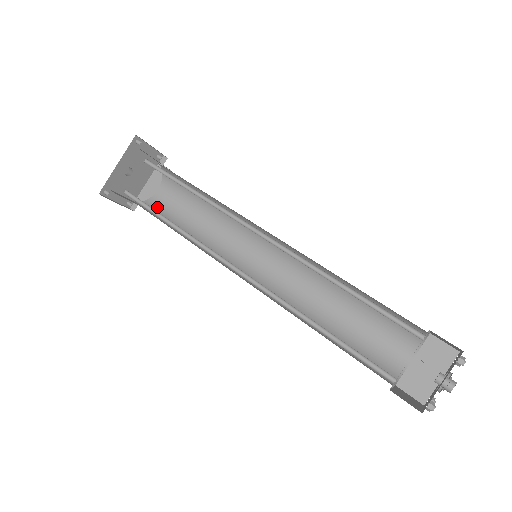
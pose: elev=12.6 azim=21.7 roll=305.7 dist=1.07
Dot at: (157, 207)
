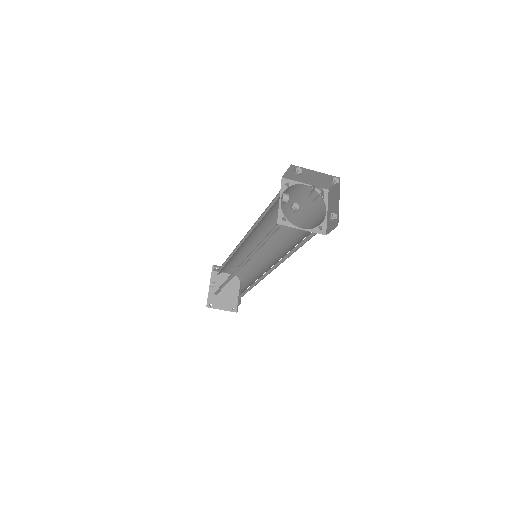
Dot at: occluded
